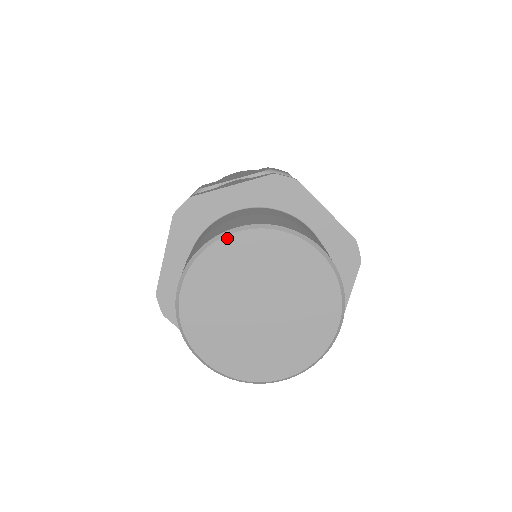
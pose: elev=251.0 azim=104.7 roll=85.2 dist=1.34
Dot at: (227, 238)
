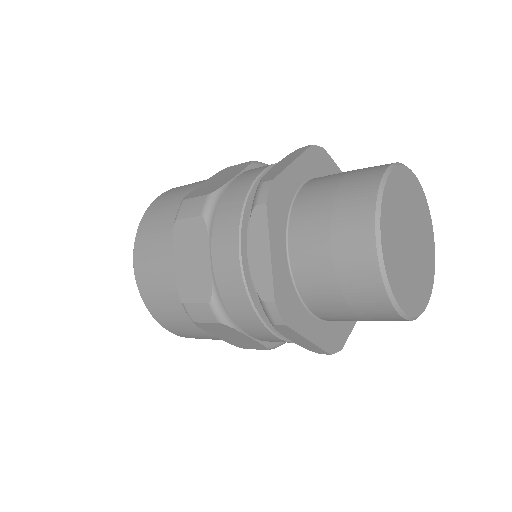
Dot at: (414, 175)
